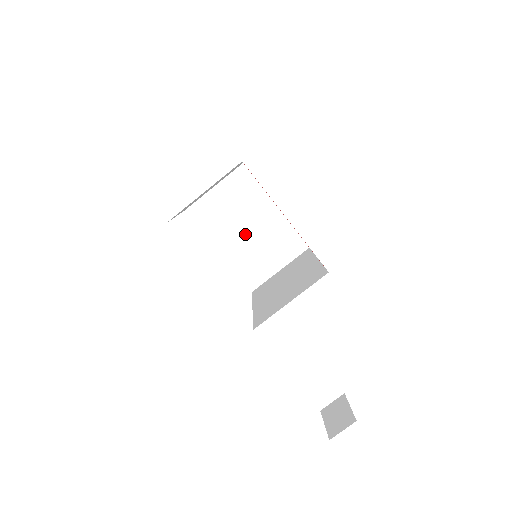
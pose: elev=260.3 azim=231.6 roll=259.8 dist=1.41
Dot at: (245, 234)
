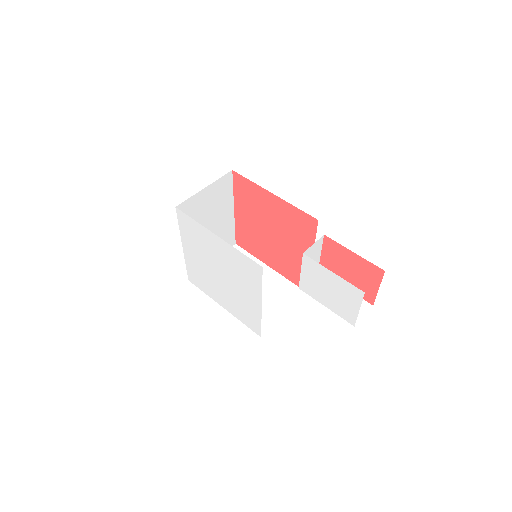
Dot at: occluded
